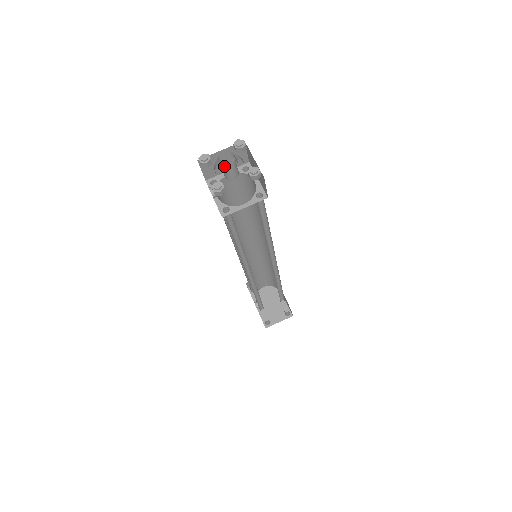
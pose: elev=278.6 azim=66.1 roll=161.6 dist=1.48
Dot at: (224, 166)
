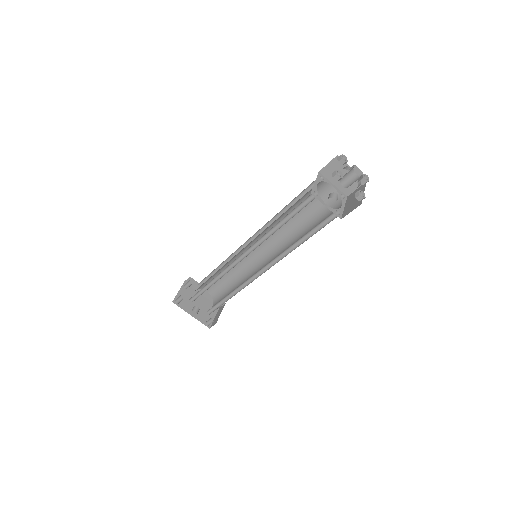
Dot at: (360, 177)
